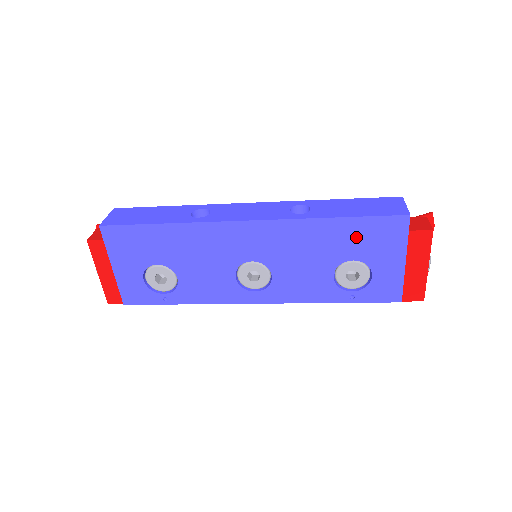
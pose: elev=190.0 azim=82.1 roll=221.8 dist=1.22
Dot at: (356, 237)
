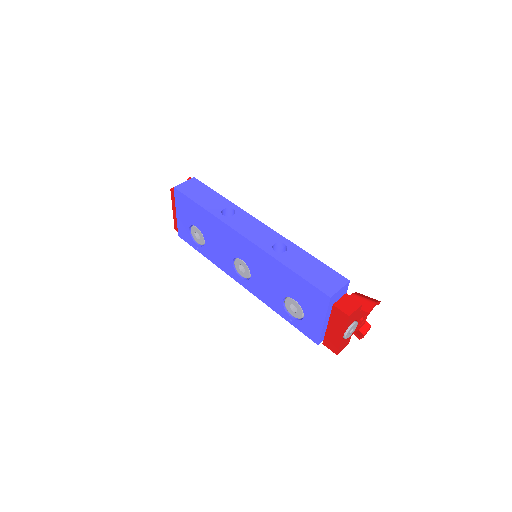
Dot at: (298, 288)
